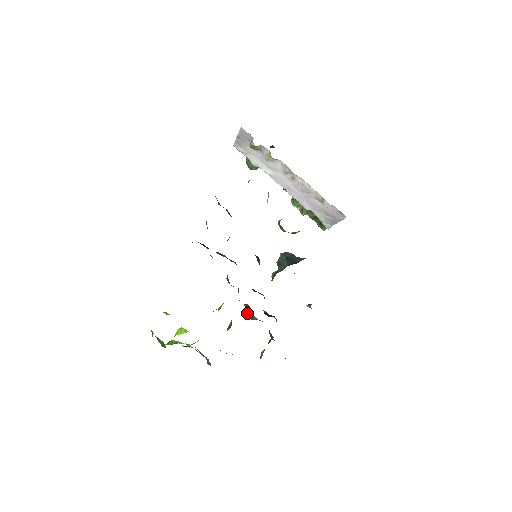
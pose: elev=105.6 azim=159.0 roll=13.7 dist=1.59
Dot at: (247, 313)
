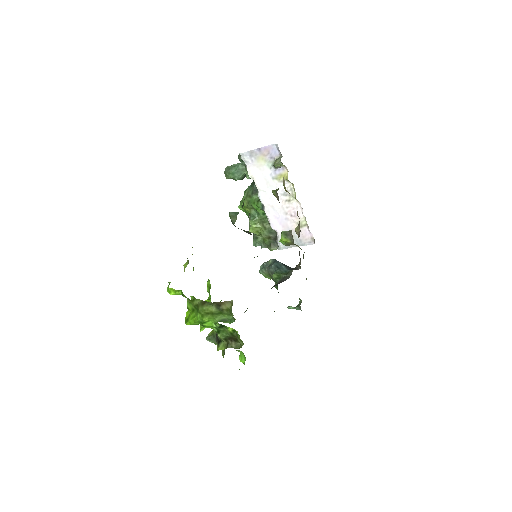
Dot at: occluded
